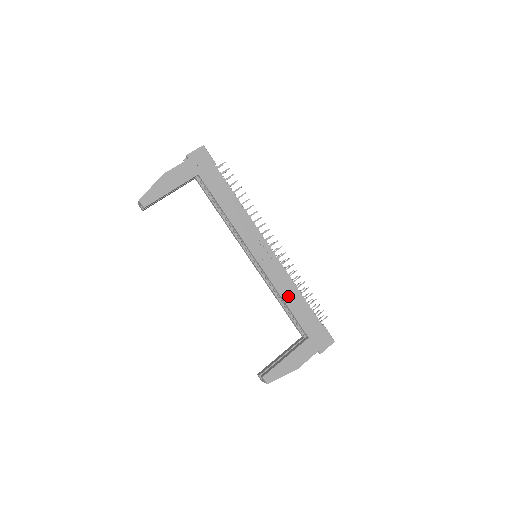
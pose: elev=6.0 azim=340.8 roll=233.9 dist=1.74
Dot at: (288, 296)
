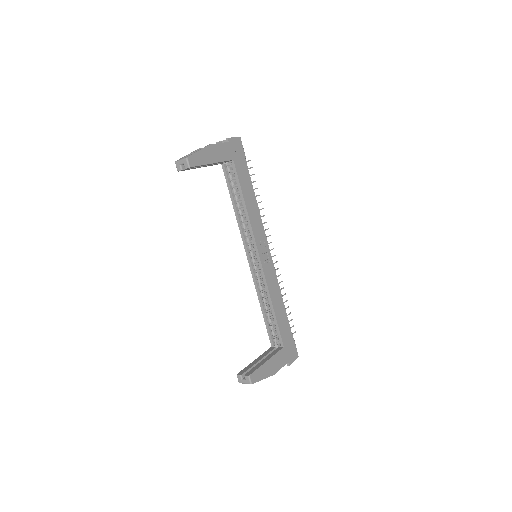
Dot at: (276, 302)
